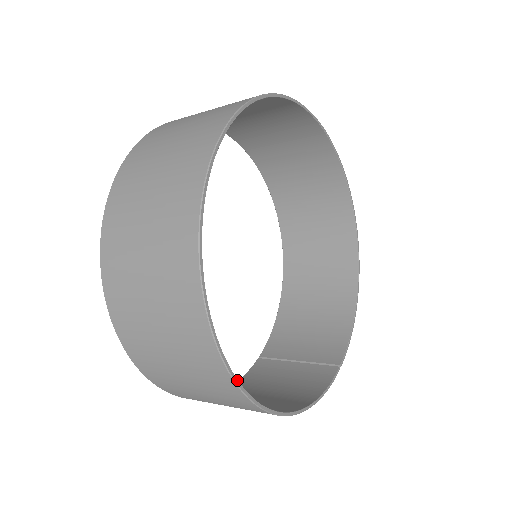
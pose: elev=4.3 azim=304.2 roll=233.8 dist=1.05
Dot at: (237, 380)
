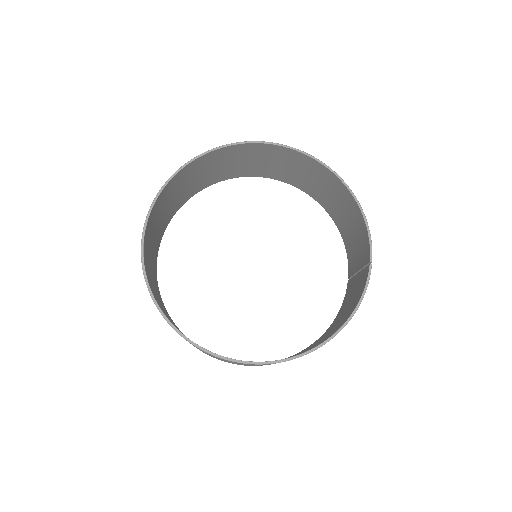
Dot at: (259, 362)
